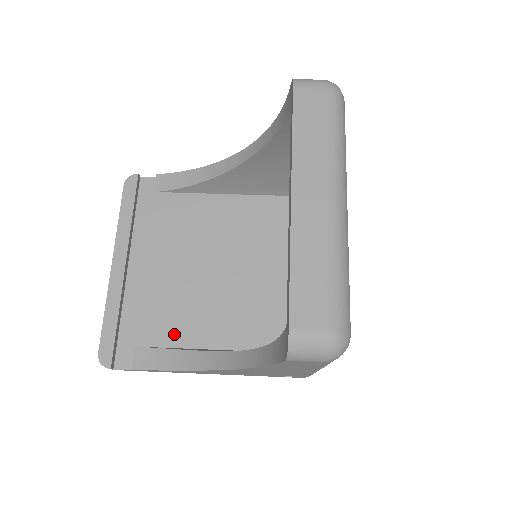
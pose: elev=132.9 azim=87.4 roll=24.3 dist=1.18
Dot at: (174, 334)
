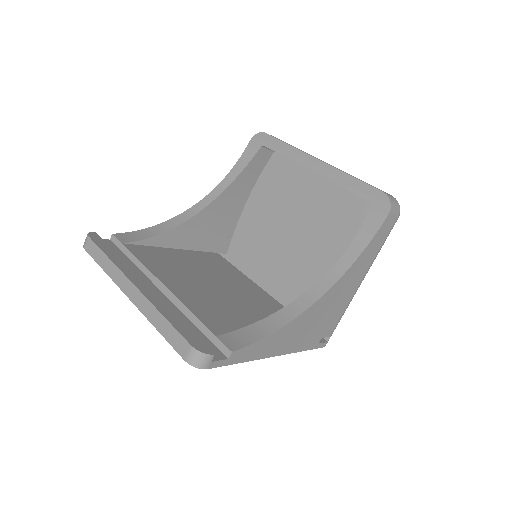
Dot at: (235, 324)
